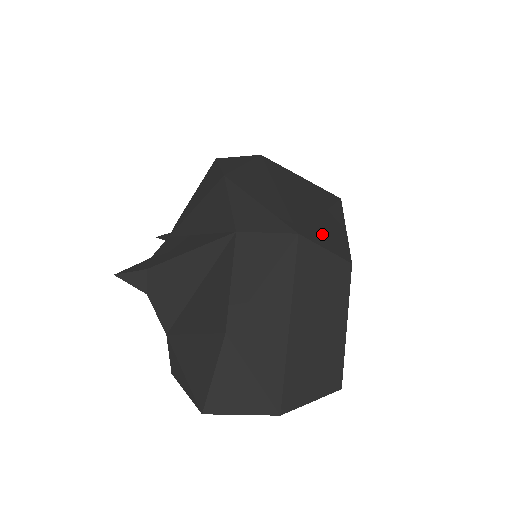
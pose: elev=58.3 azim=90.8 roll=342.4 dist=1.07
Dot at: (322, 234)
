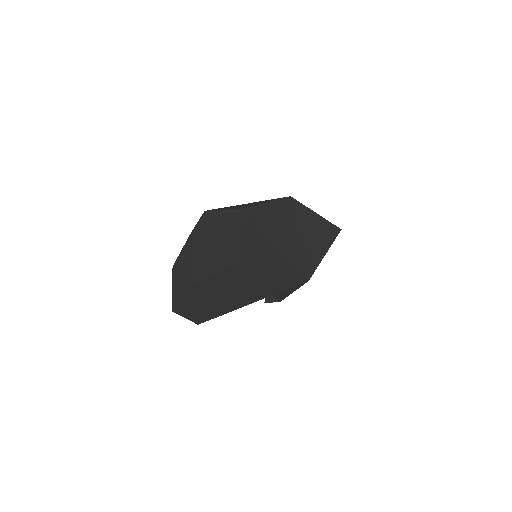
Dot at: (231, 207)
